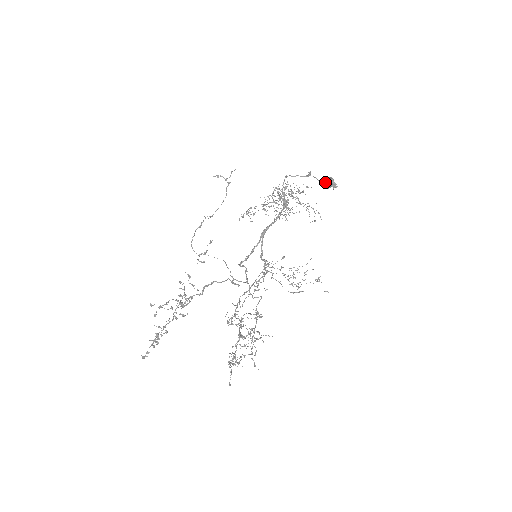
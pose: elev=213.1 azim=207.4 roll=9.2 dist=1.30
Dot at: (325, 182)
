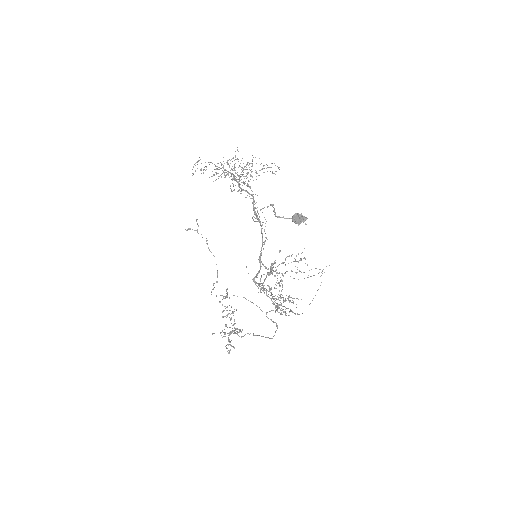
Dot at: occluded
